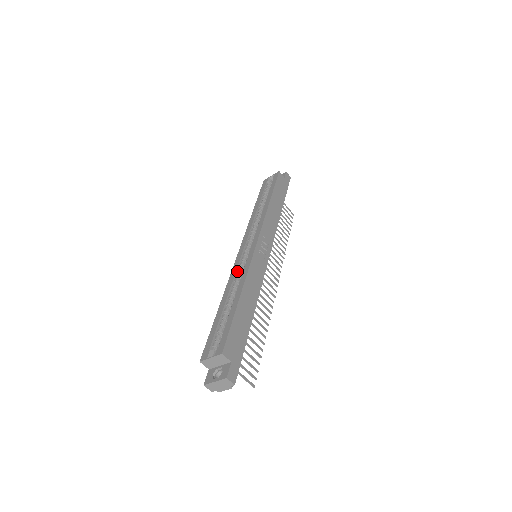
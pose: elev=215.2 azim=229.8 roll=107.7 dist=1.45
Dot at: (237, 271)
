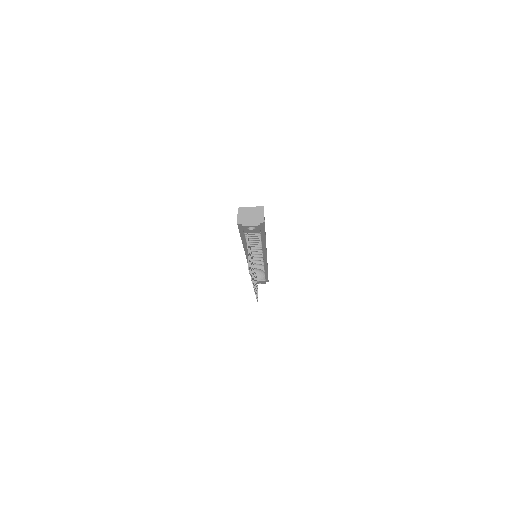
Dot at: occluded
